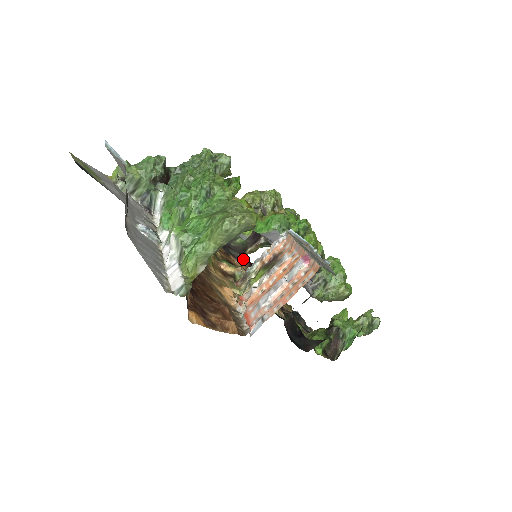
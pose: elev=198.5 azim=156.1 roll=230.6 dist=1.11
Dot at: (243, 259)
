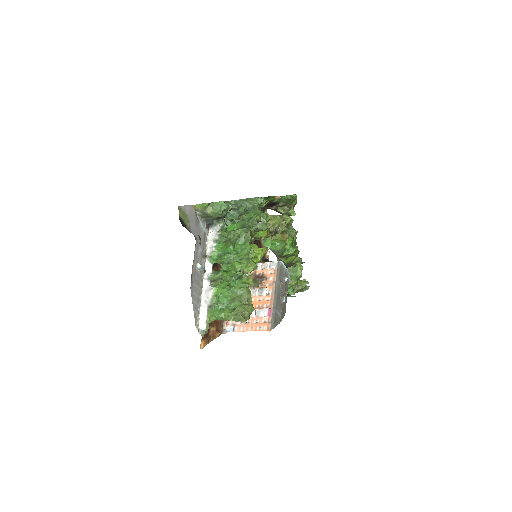
Dot at: occluded
